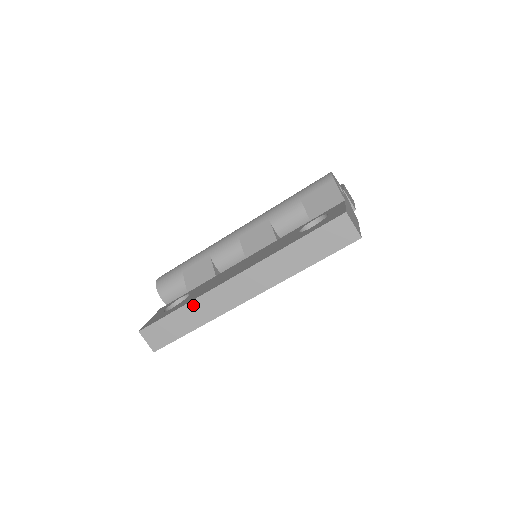
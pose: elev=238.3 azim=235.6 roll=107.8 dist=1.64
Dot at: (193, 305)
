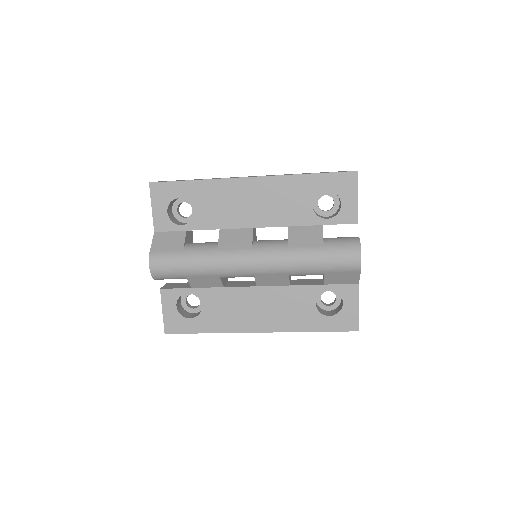
Dot at: (218, 332)
